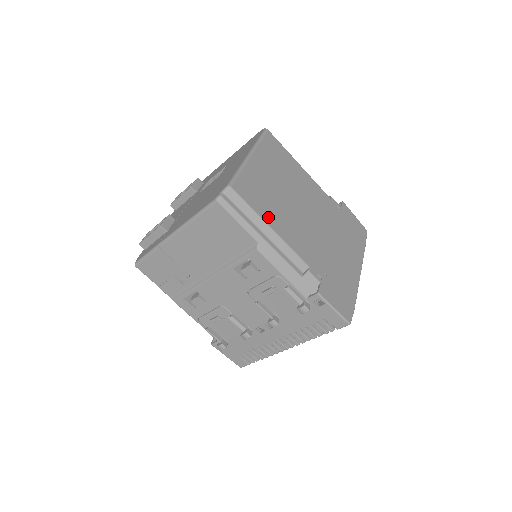
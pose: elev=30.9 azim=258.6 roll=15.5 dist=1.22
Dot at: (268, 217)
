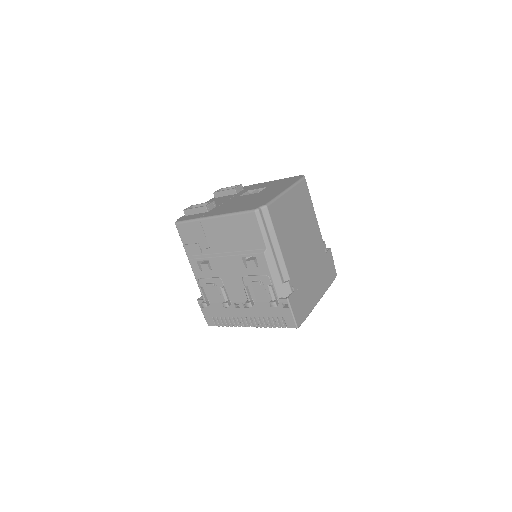
Dot at: (280, 236)
